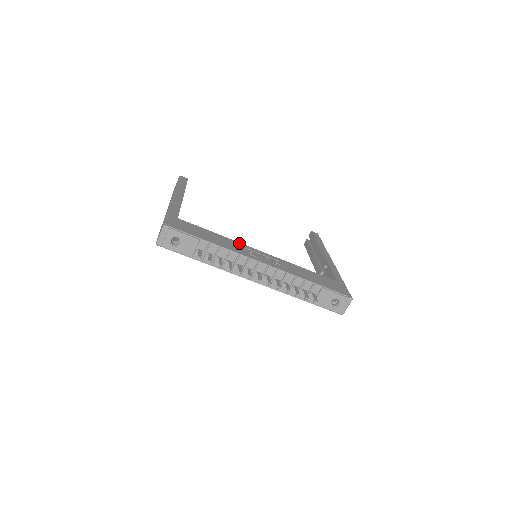
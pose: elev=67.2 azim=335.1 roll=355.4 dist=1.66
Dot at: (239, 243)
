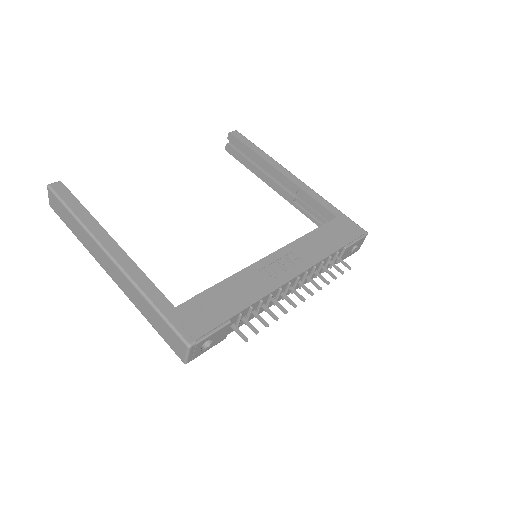
Dot at: (248, 269)
